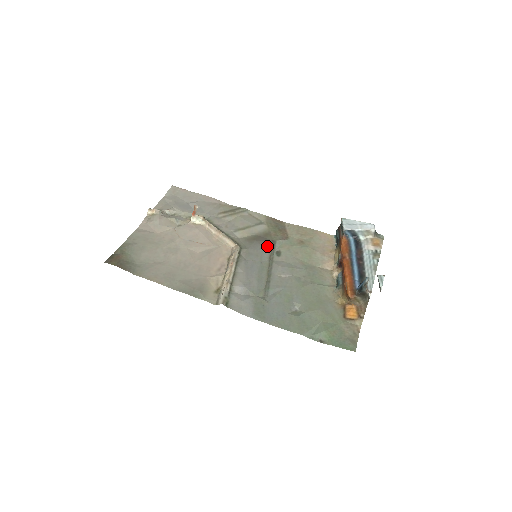
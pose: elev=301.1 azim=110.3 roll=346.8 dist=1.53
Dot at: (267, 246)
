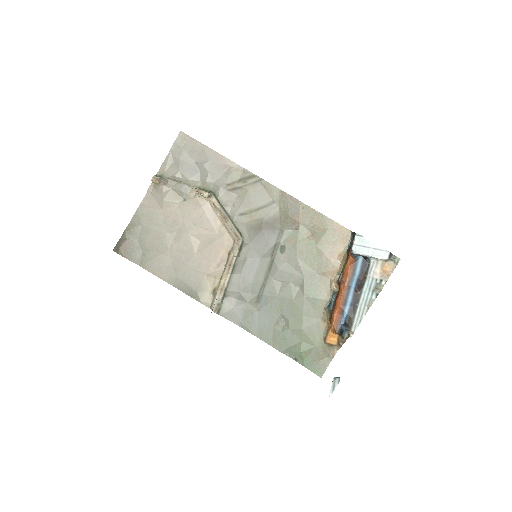
Dot at: (272, 238)
